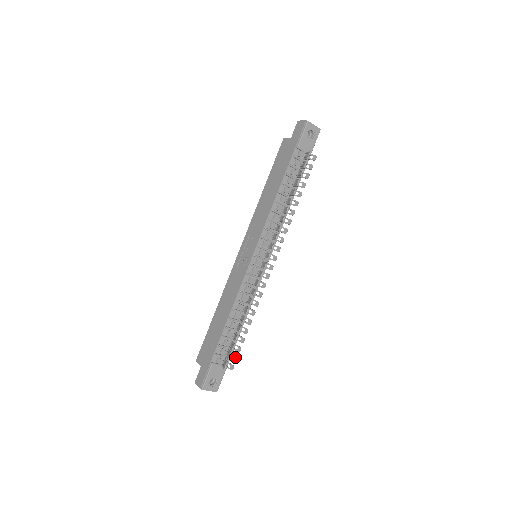
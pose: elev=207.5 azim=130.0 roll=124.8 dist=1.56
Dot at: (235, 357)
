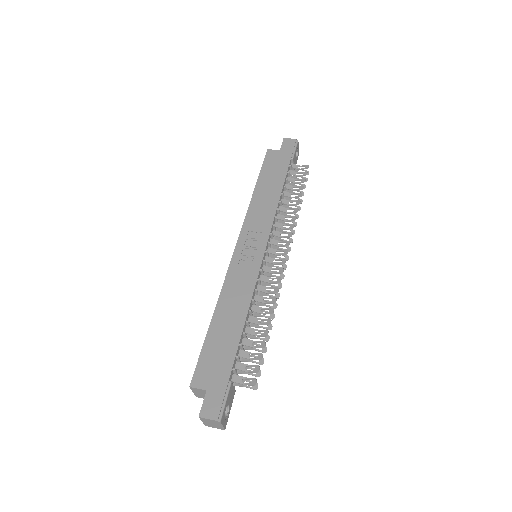
Dot at: occluded
